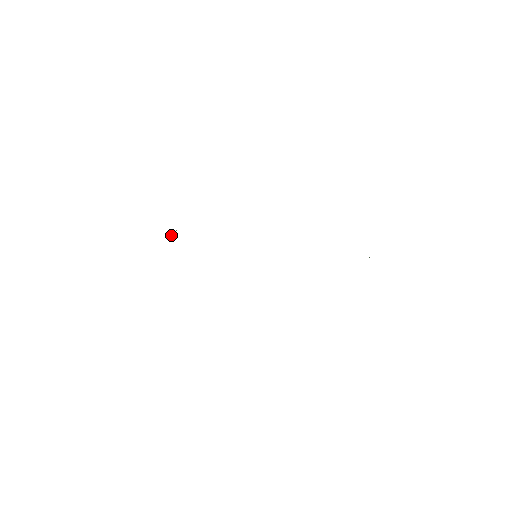
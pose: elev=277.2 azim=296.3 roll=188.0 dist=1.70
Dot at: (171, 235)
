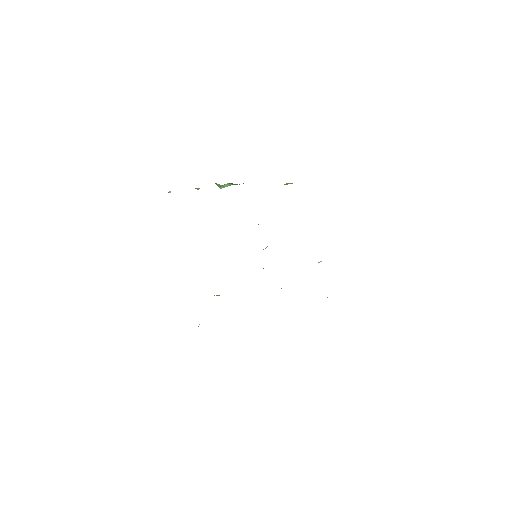
Dot at: occluded
